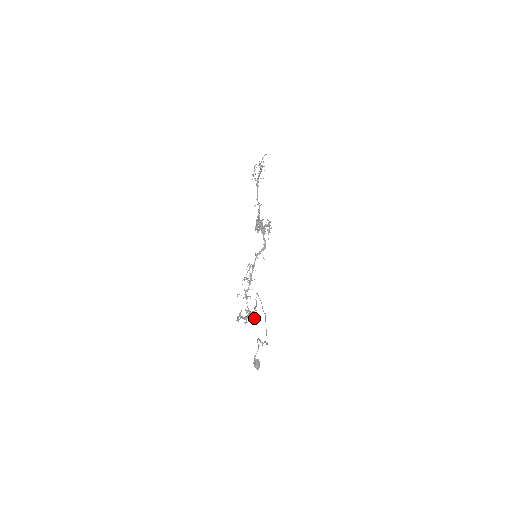
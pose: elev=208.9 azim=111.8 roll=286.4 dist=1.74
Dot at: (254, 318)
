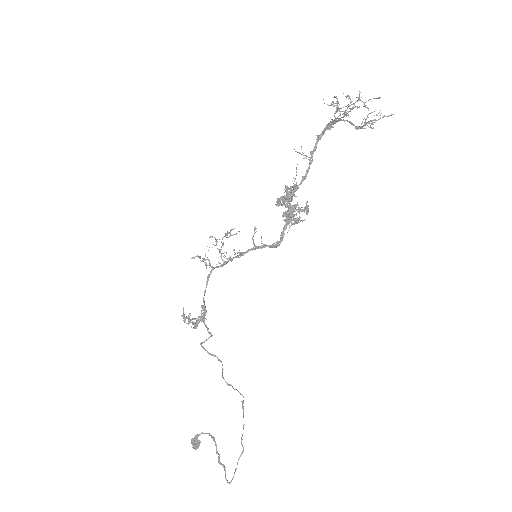
Dot at: (208, 328)
